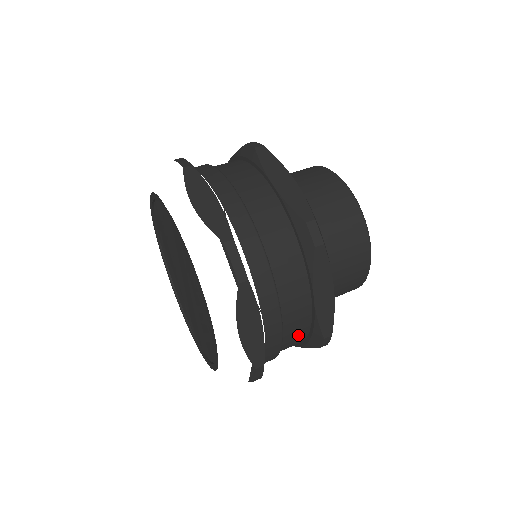
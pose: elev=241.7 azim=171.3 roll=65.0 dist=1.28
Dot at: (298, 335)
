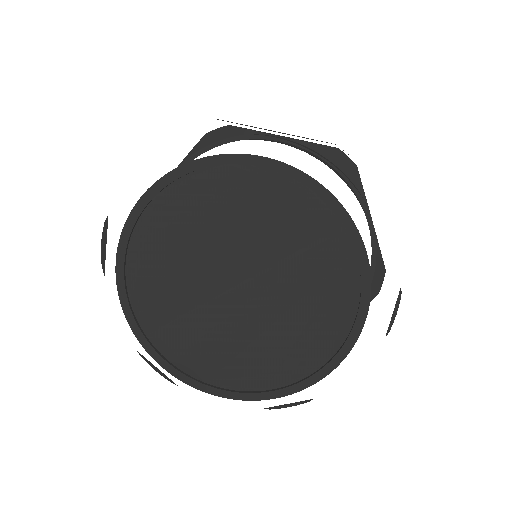
Dot at: occluded
